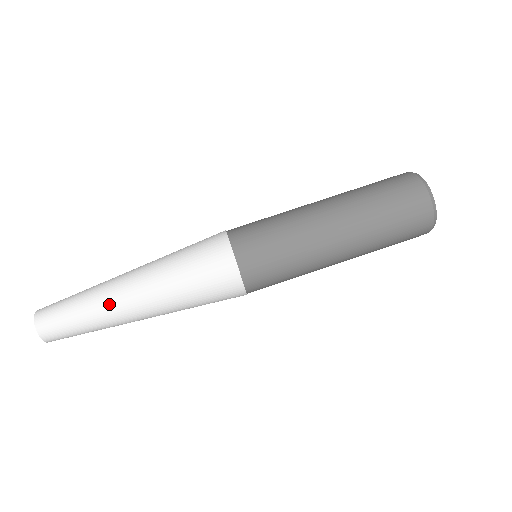
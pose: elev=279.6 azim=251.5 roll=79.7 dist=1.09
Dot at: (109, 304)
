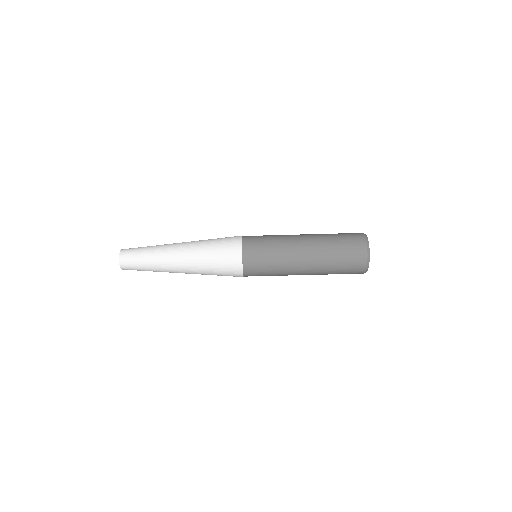
Dot at: (164, 266)
